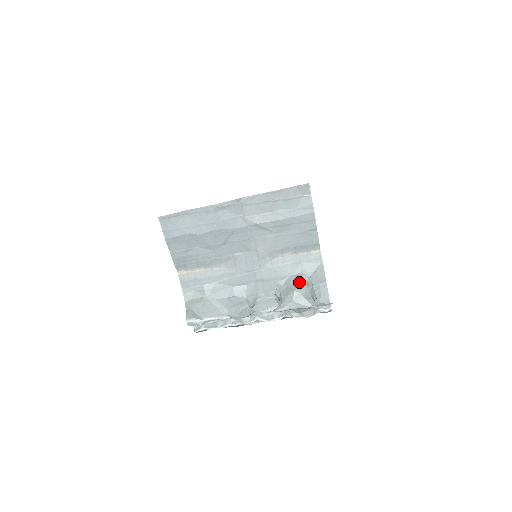
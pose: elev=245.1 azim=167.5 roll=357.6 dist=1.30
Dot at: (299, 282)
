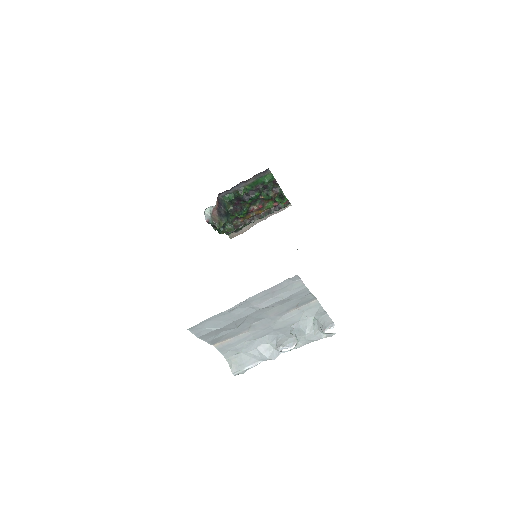
Dot at: (307, 325)
